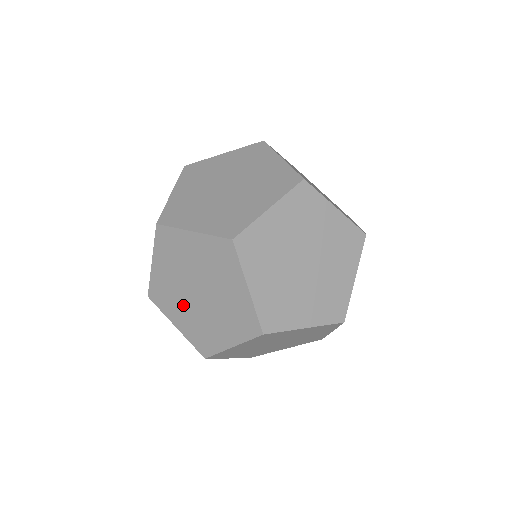
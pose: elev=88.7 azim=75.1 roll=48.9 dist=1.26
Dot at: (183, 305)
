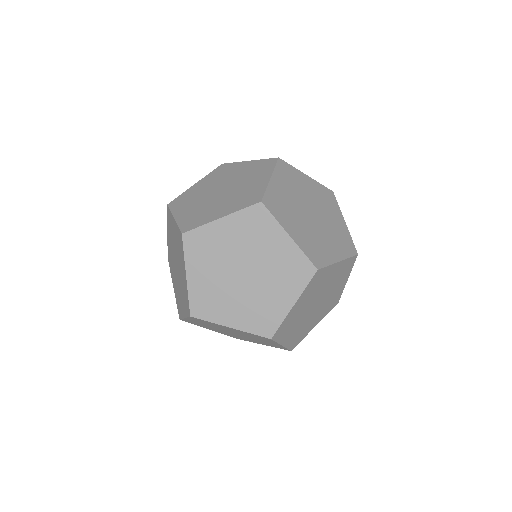
Dot at: (198, 202)
